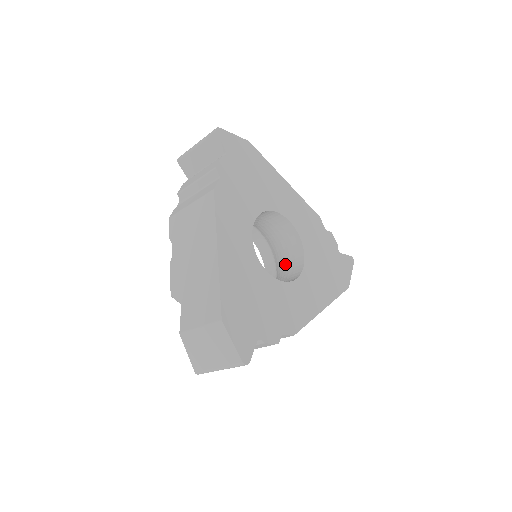
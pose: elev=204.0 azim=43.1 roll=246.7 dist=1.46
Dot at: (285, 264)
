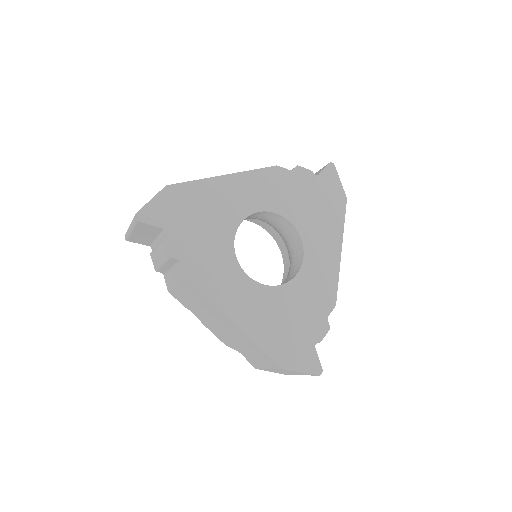
Dot at: (282, 233)
